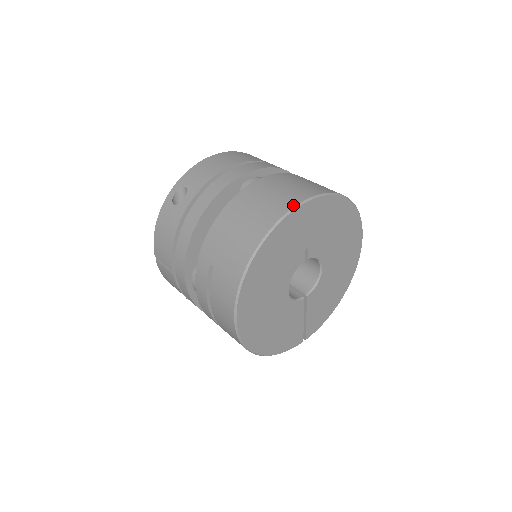
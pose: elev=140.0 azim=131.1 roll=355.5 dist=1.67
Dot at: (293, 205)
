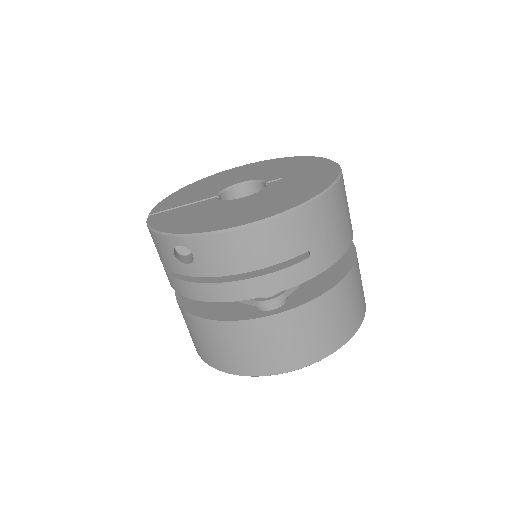
Dot at: (274, 373)
